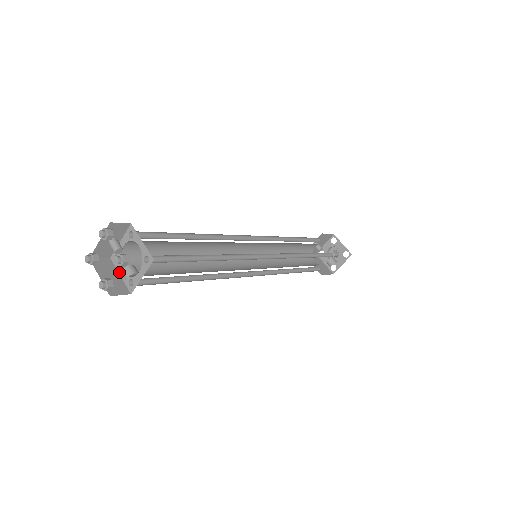
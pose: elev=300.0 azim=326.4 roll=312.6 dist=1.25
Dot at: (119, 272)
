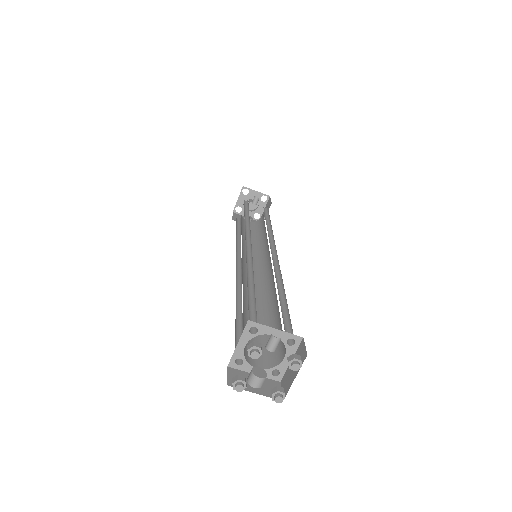
Dot at: (241, 341)
